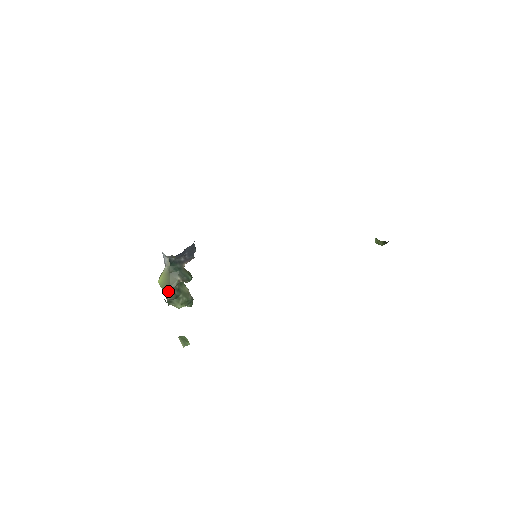
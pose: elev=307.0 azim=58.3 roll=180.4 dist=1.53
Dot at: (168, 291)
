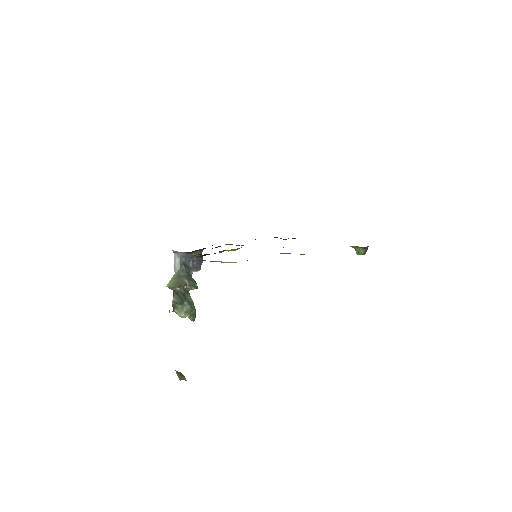
Dot at: (176, 288)
